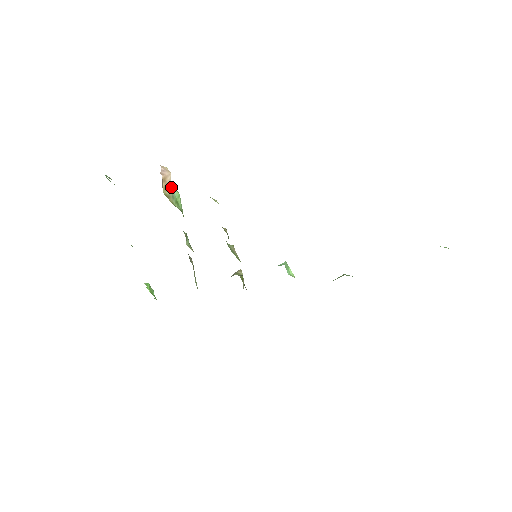
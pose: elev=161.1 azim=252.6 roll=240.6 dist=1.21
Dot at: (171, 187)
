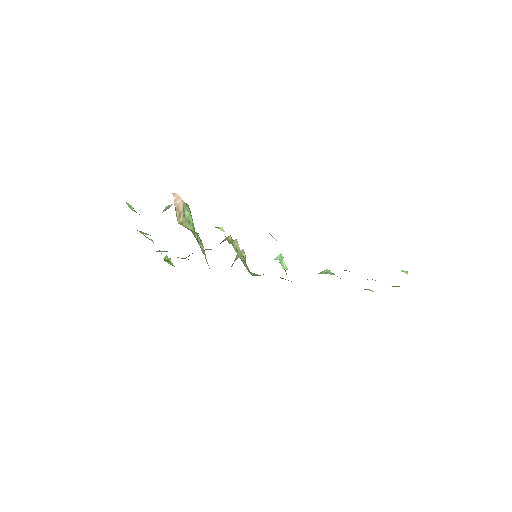
Dot at: (183, 212)
